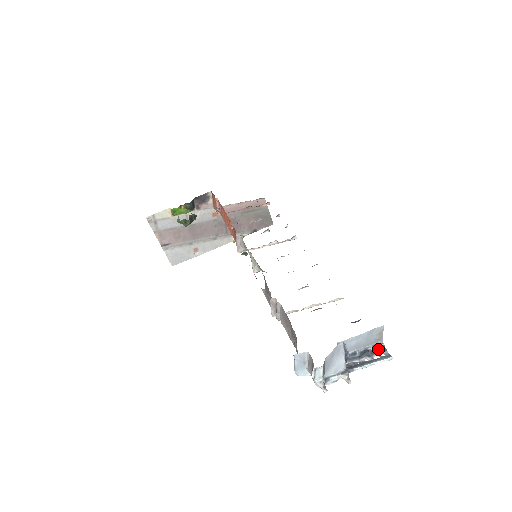
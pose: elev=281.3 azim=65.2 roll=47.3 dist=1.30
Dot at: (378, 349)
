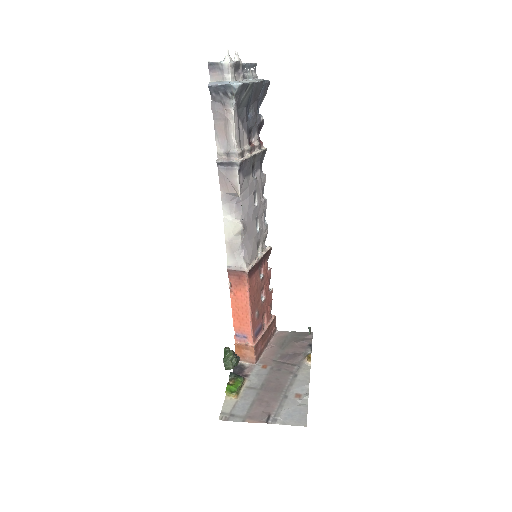
Dot at: (251, 75)
